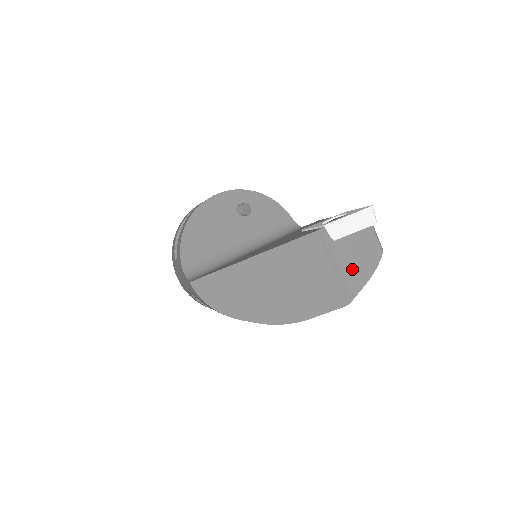
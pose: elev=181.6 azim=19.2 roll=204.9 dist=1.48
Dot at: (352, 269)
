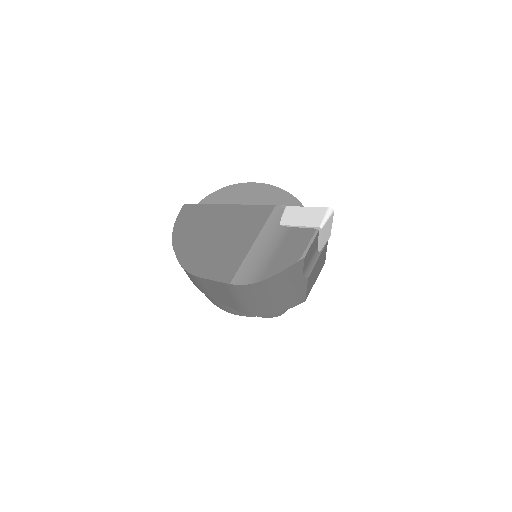
Dot at: (267, 259)
